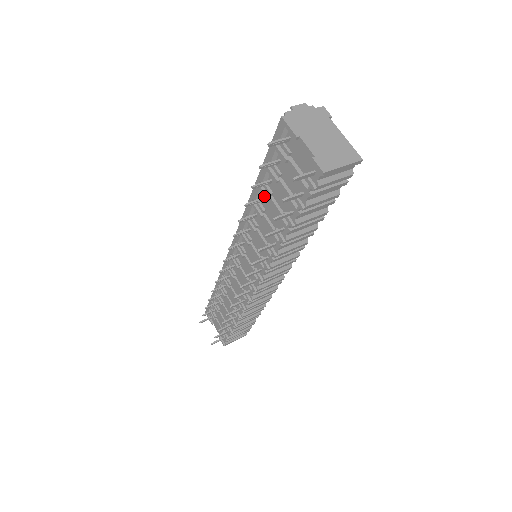
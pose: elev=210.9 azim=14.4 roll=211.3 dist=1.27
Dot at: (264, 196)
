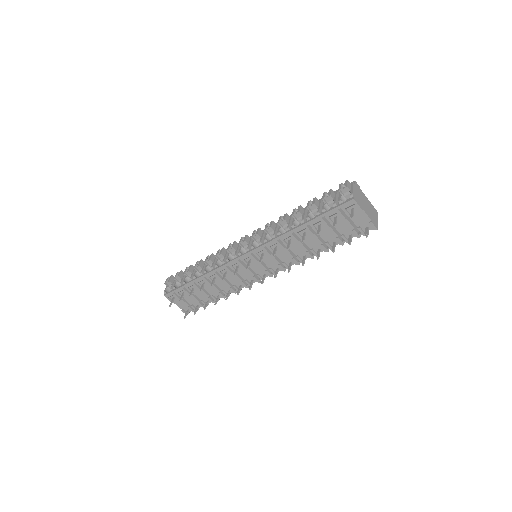
Dot at: (310, 232)
